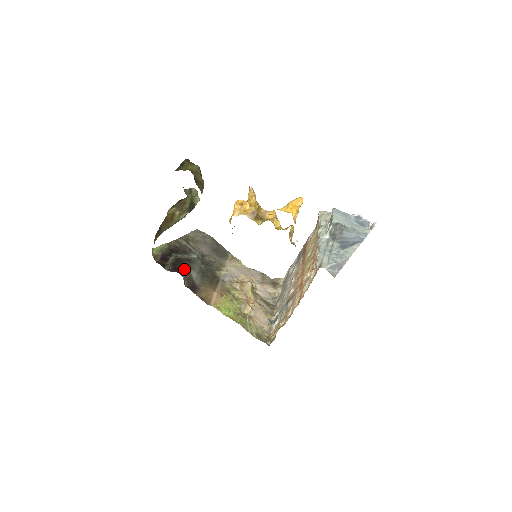
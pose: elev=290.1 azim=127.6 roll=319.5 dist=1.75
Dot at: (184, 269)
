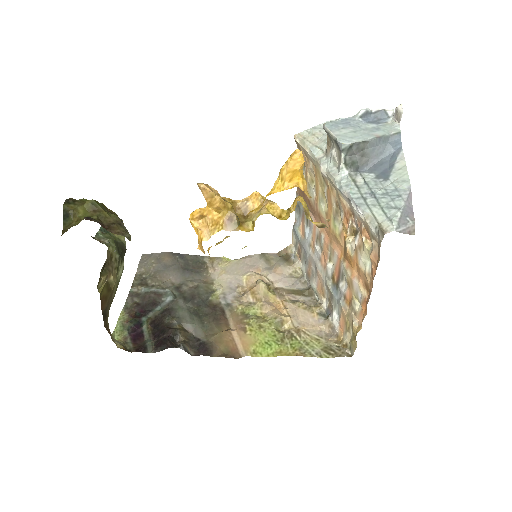
Dot at: (173, 333)
